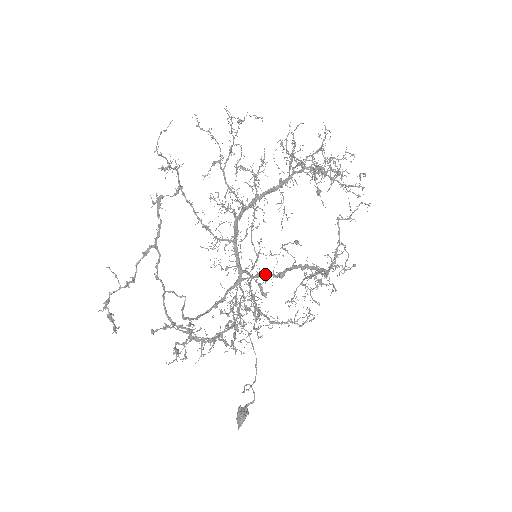
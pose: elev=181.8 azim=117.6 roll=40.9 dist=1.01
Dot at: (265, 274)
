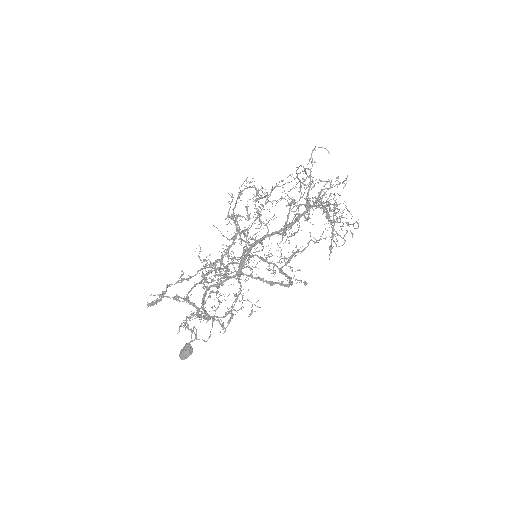
Dot at: (262, 279)
